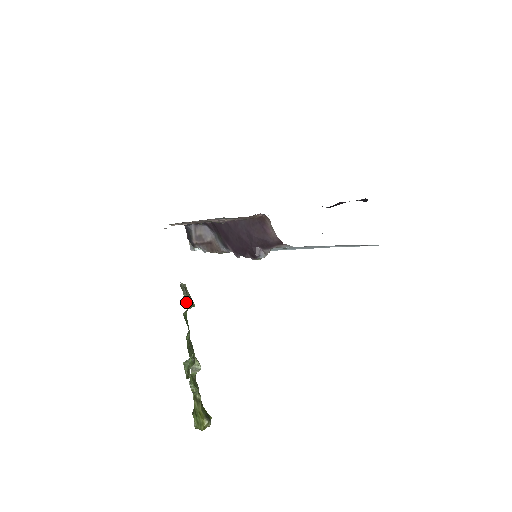
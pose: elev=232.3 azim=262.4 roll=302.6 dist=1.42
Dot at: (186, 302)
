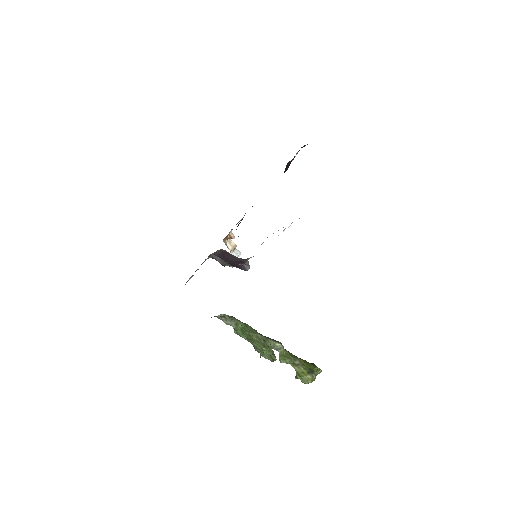
Dot at: occluded
